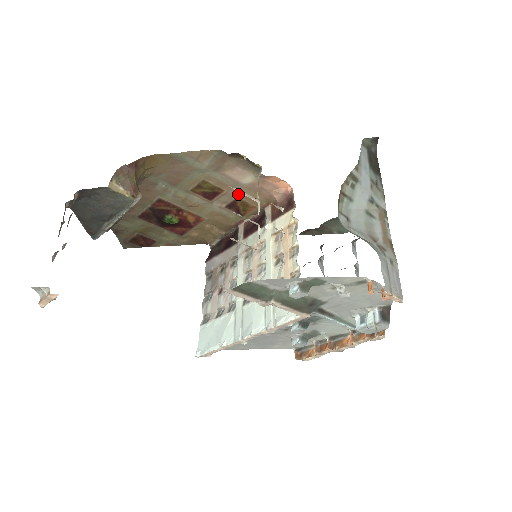
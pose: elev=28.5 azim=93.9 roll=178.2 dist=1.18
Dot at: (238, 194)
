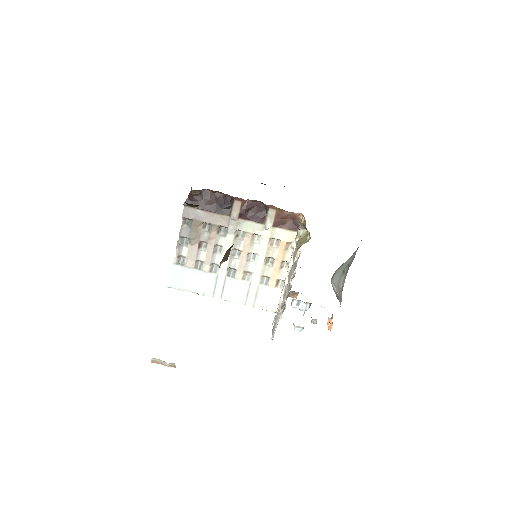
Dot at: occluded
